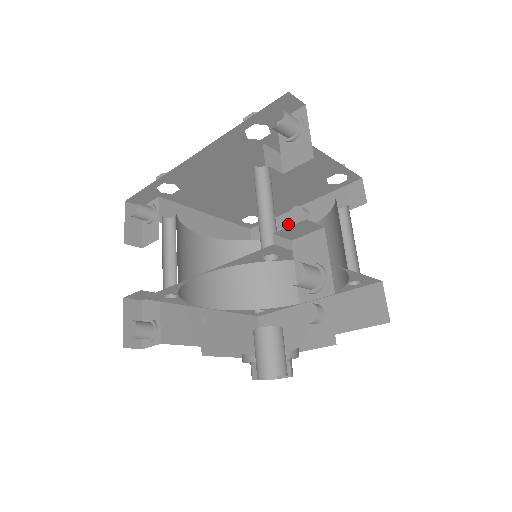
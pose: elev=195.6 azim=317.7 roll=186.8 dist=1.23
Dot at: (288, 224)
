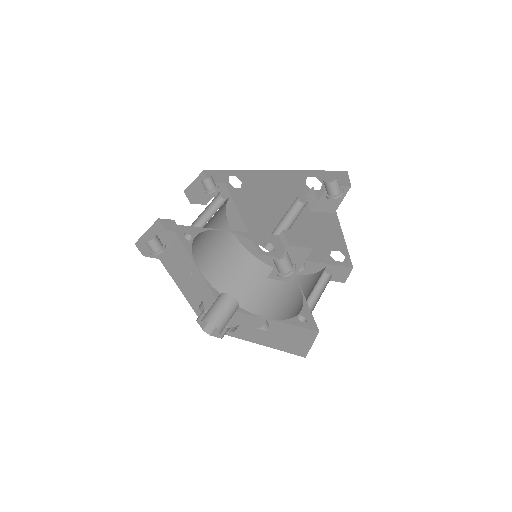
Dot at: occluded
